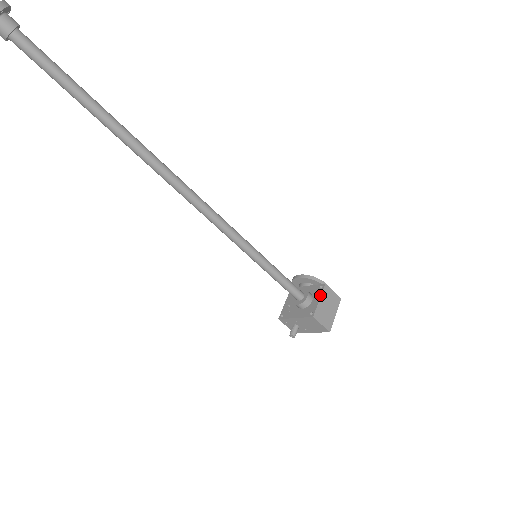
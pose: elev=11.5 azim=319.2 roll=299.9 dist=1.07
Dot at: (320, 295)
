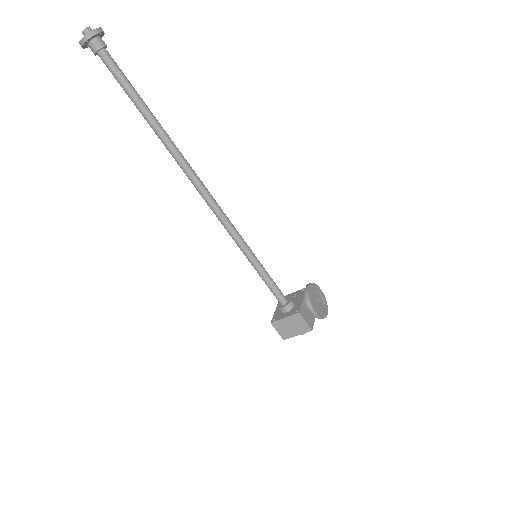
Dot at: (288, 315)
